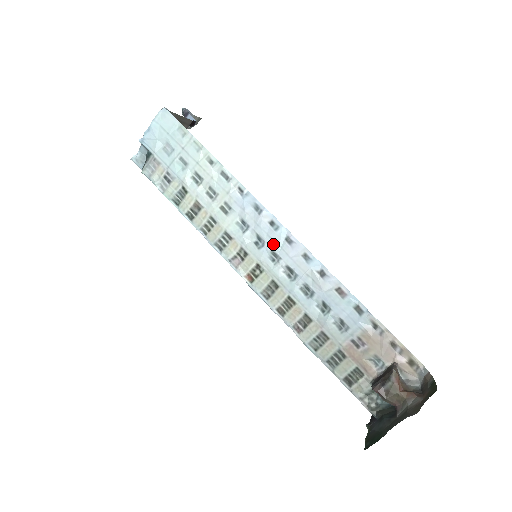
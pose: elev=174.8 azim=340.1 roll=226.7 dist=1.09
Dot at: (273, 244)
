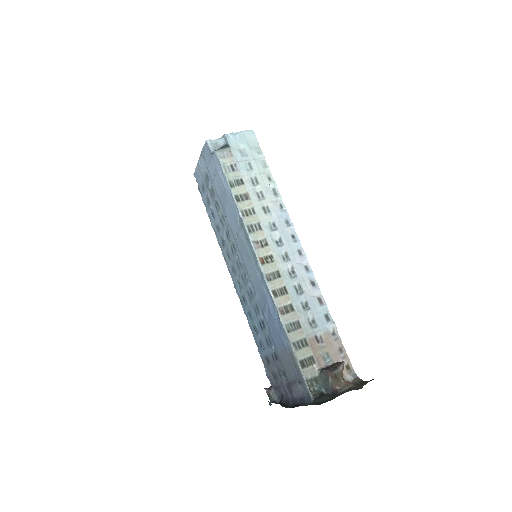
Dot at: (289, 249)
